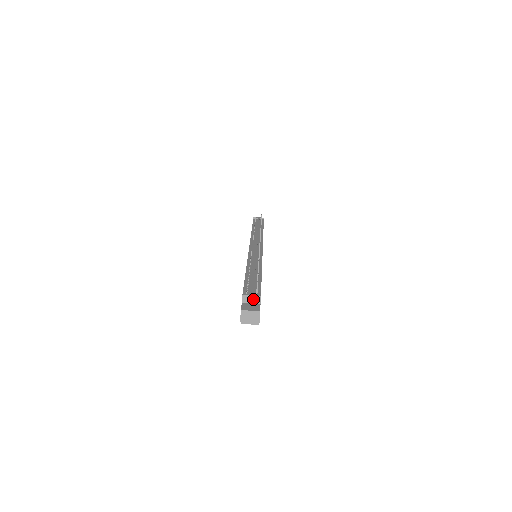
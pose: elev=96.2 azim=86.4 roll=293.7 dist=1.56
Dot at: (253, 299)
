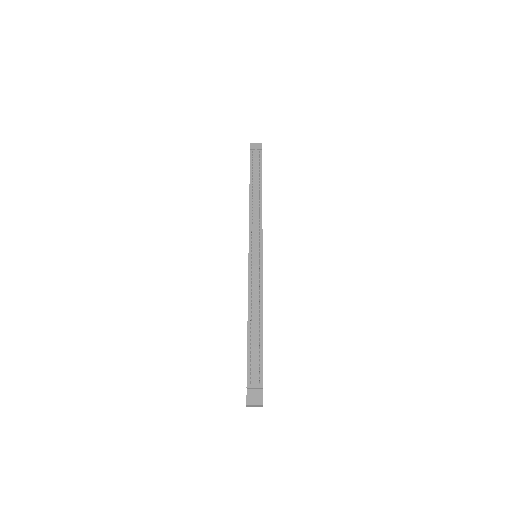
Dot at: (256, 388)
